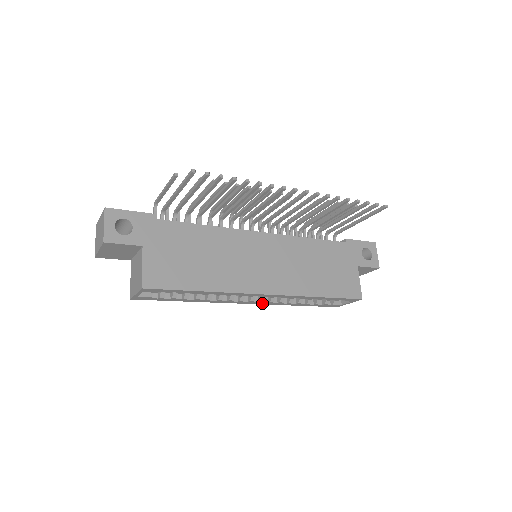
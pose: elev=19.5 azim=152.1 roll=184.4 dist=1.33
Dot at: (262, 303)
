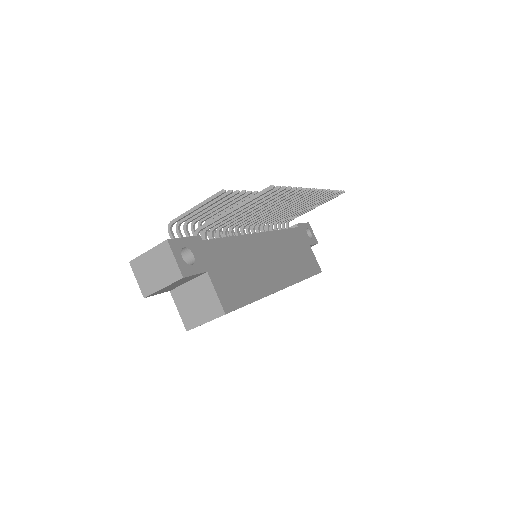
Dot at: occluded
